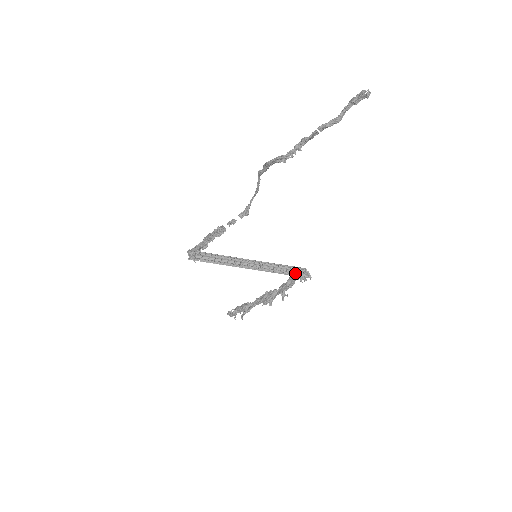
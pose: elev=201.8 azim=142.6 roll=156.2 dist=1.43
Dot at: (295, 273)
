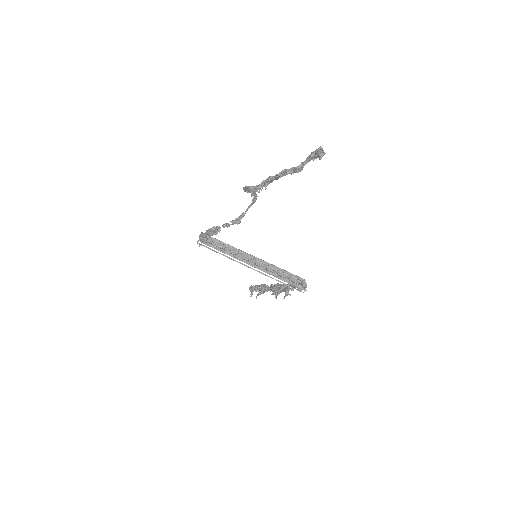
Dot at: (291, 281)
